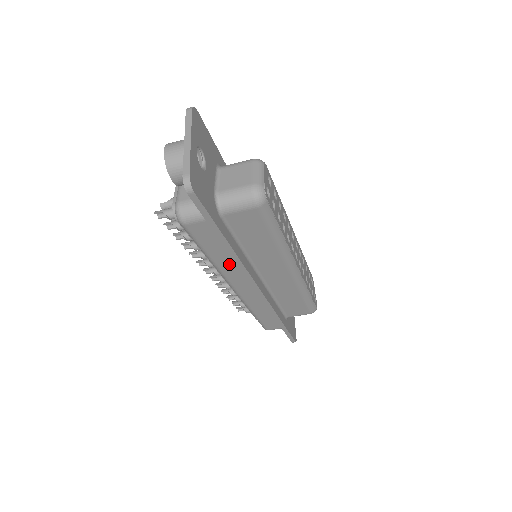
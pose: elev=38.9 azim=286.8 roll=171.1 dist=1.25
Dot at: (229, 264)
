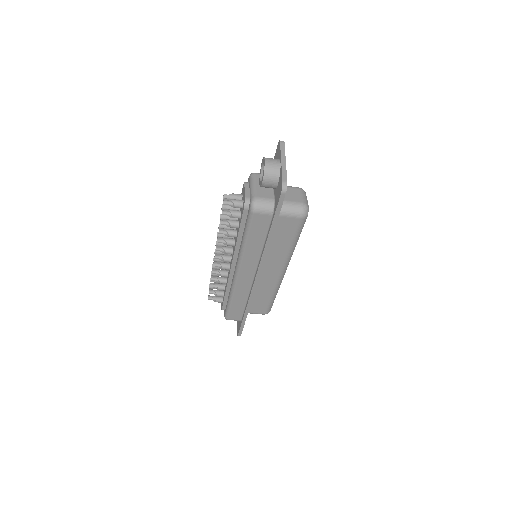
Dot at: (254, 253)
